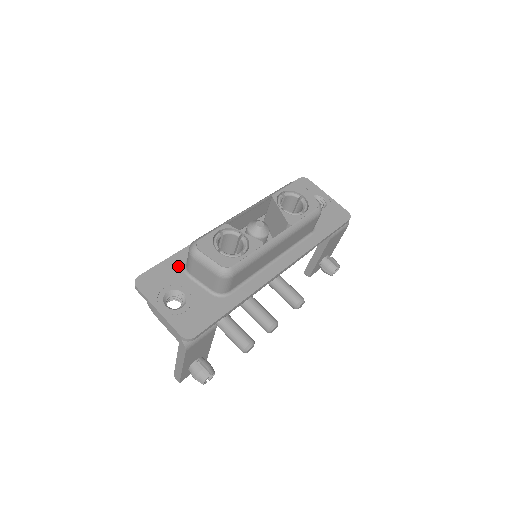
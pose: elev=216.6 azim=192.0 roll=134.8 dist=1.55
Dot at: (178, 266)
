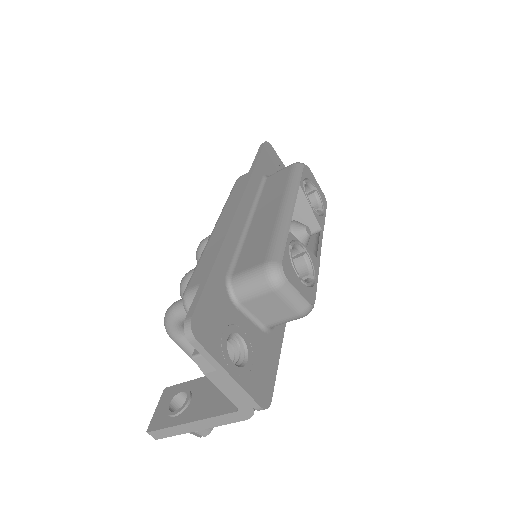
Dot at: (222, 290)
